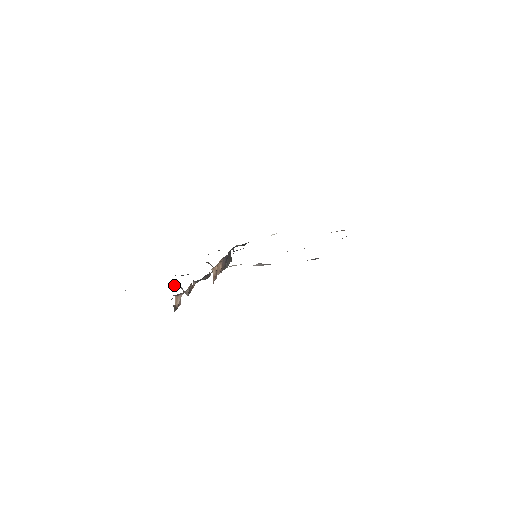
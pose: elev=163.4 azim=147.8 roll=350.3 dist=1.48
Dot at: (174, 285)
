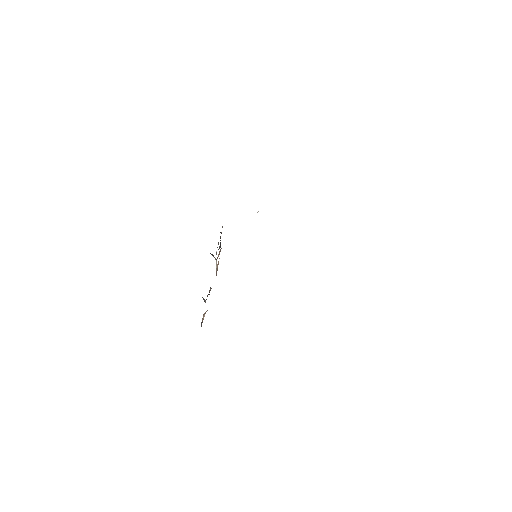
Dot at: occluded
